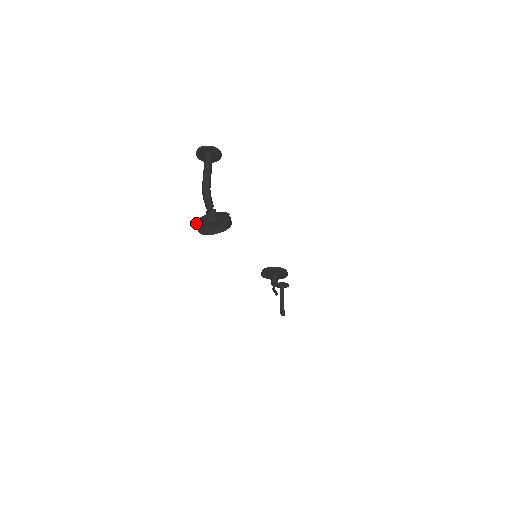
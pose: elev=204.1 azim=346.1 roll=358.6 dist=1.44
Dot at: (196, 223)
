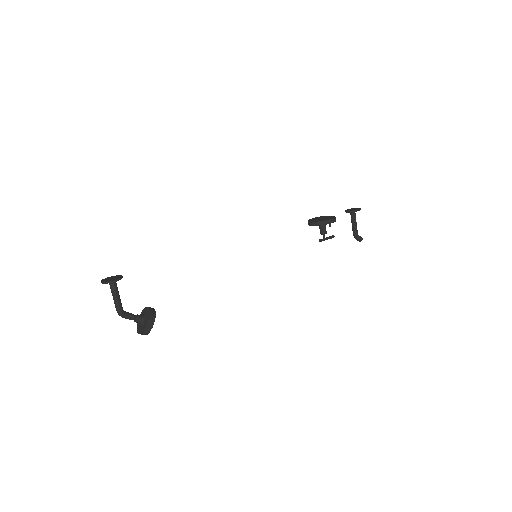
Dot at: occluded
